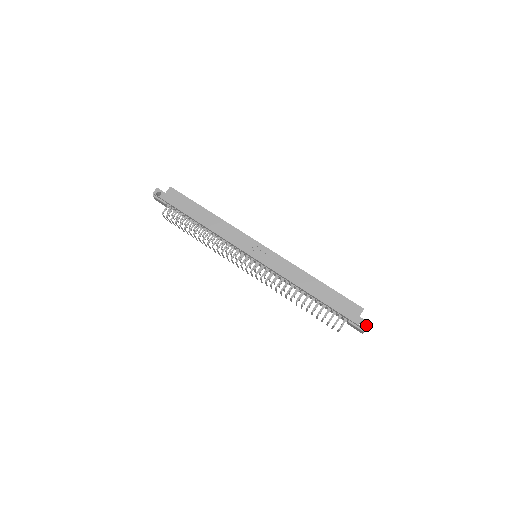
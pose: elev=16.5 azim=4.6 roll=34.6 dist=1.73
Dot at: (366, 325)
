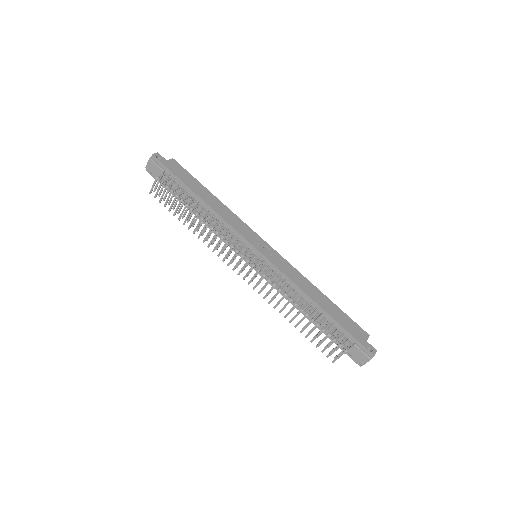
Dot at: (374, 351)
